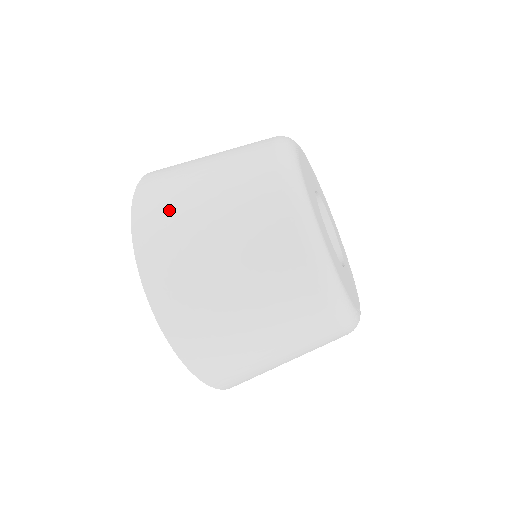
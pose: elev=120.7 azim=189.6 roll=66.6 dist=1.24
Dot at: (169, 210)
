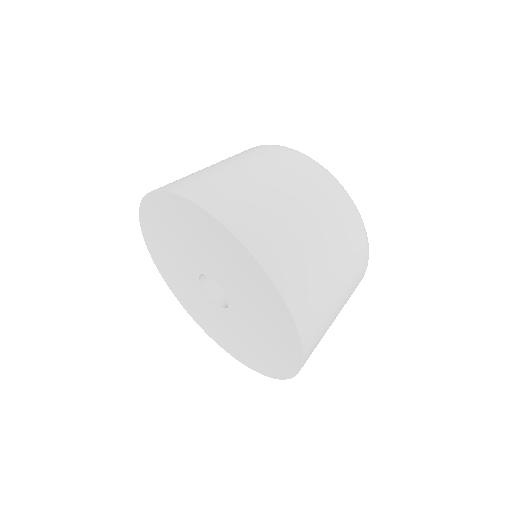
Dot at: (211, 180)
